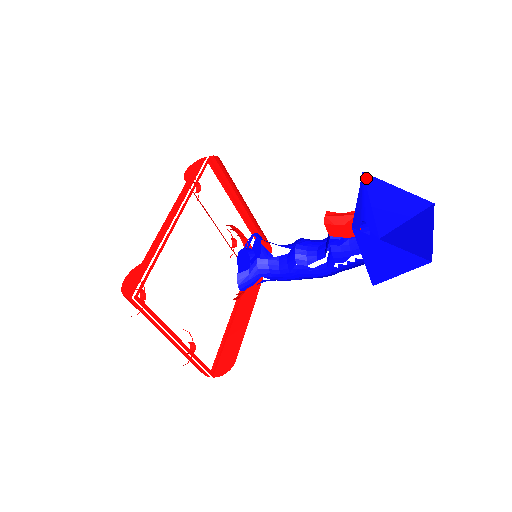
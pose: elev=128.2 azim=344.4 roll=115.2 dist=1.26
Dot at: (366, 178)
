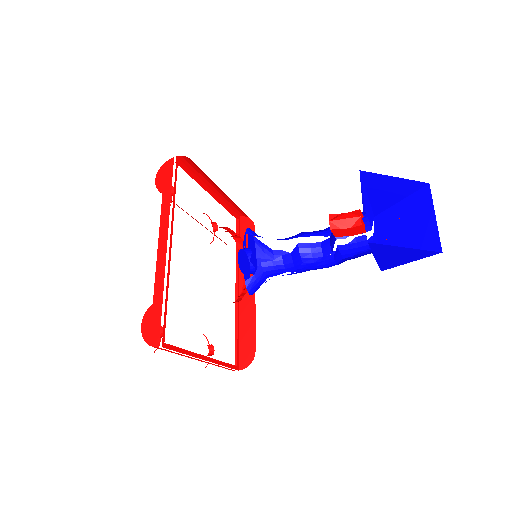
Dot at: (363, 174)
